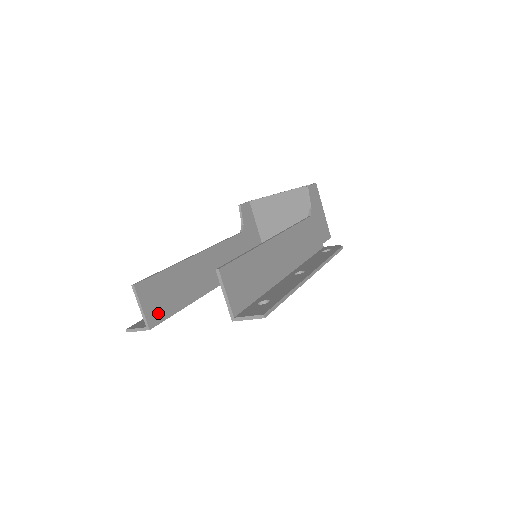
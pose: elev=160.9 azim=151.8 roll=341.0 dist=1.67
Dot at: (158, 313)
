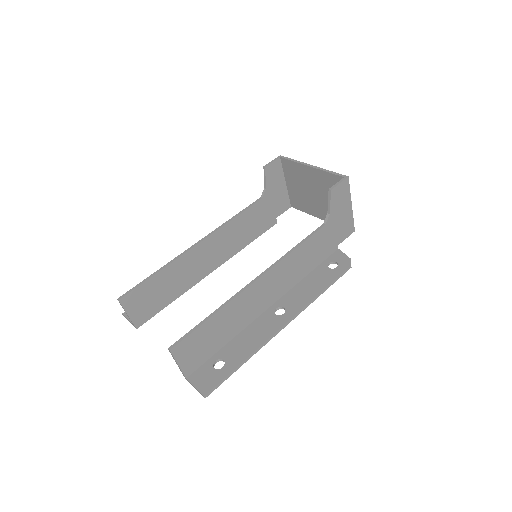
Dot at: (146, 313)
